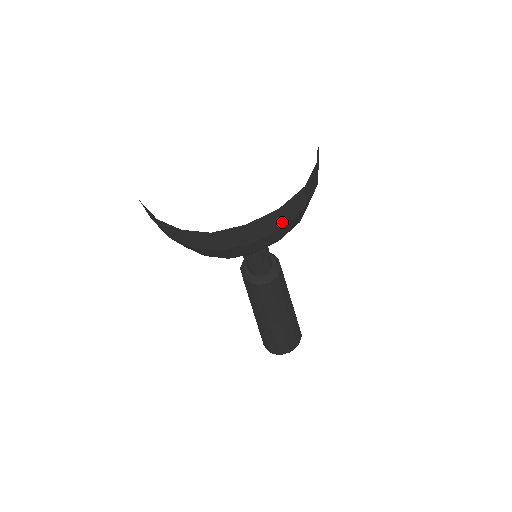
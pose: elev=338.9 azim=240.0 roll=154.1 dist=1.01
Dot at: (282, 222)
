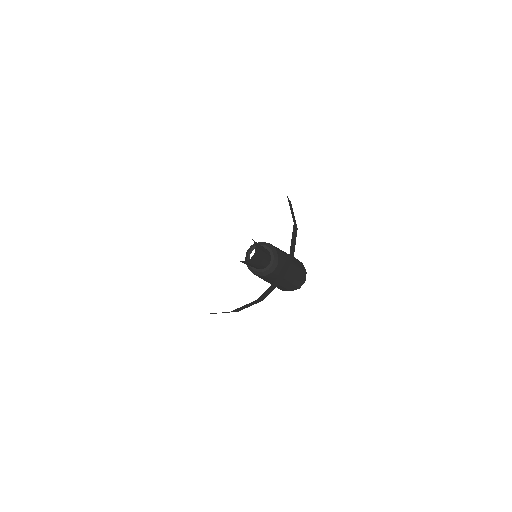
Dot at: (236, 311)
